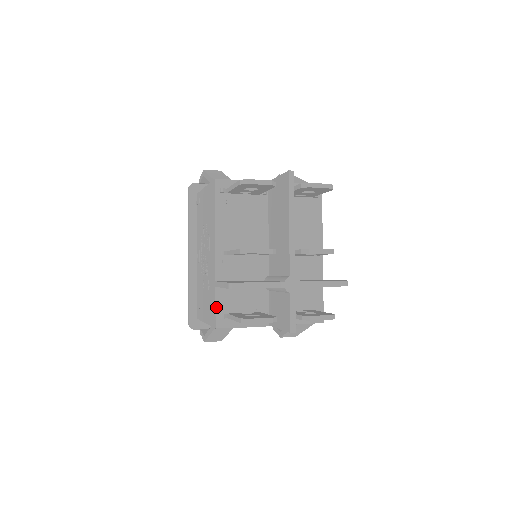
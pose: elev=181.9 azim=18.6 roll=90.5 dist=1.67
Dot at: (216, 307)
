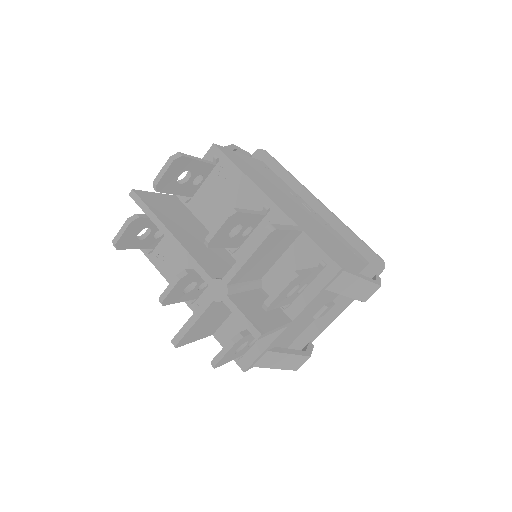
Dot at: occluded
